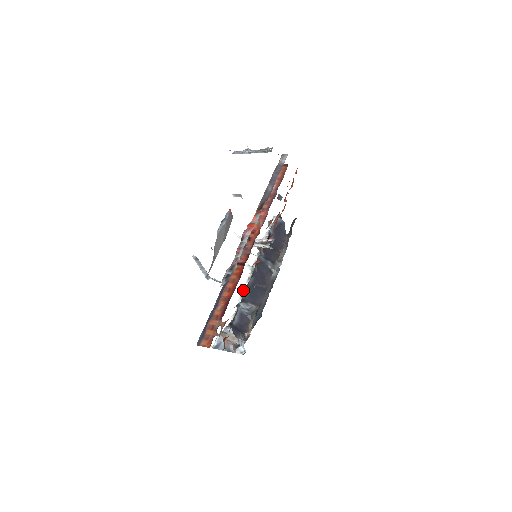
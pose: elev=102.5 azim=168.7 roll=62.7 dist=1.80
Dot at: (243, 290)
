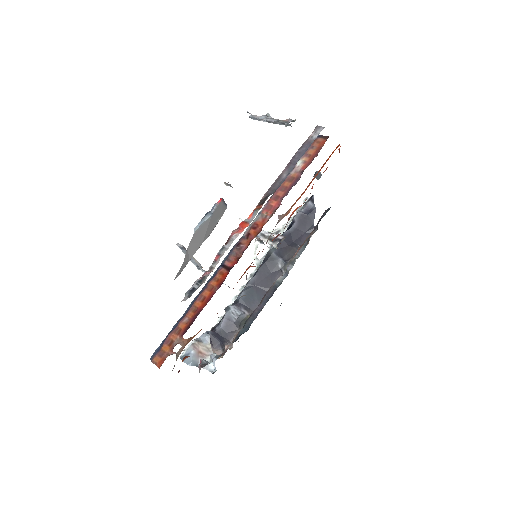
Dot at: (240, 289)
